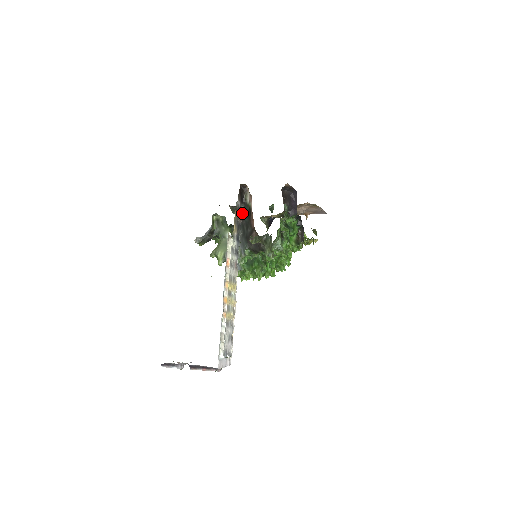
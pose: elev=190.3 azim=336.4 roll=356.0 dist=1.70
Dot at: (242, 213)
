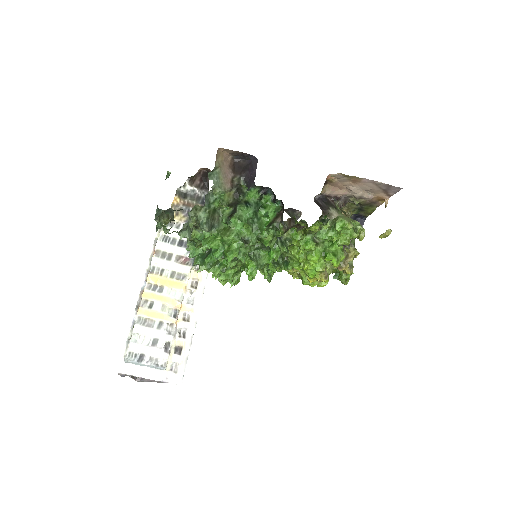
Dot at: occluded
